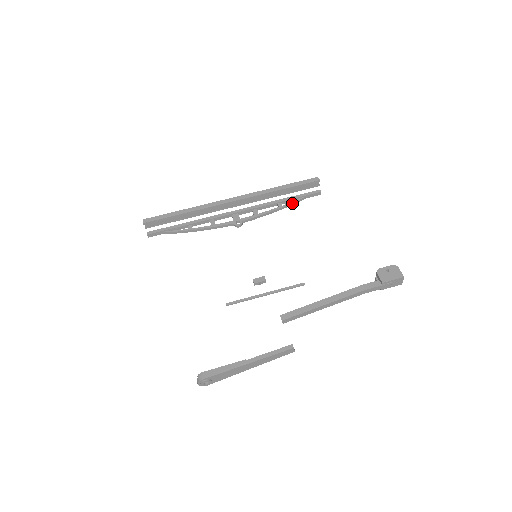
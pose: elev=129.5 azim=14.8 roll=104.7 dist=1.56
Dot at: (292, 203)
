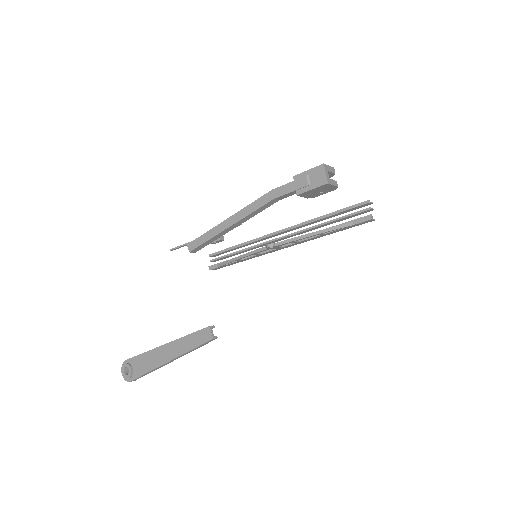
Dot at: (333, 227)
